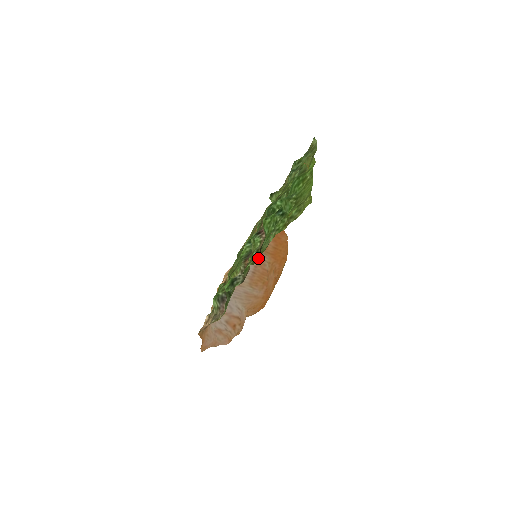
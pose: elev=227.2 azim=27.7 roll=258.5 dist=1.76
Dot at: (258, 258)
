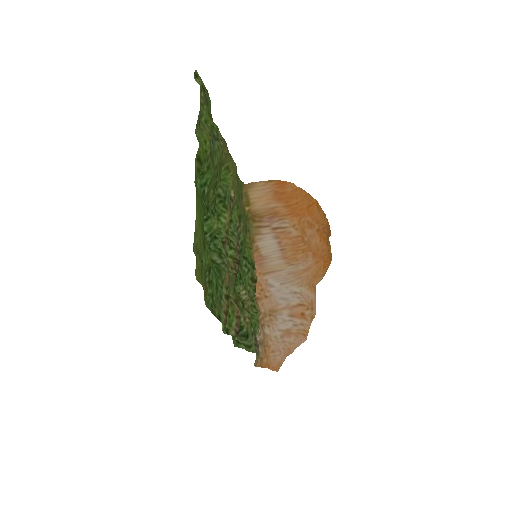
Dot at: (221, 322)
